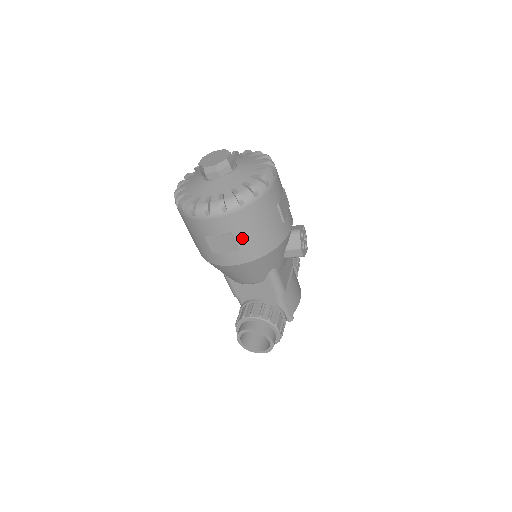
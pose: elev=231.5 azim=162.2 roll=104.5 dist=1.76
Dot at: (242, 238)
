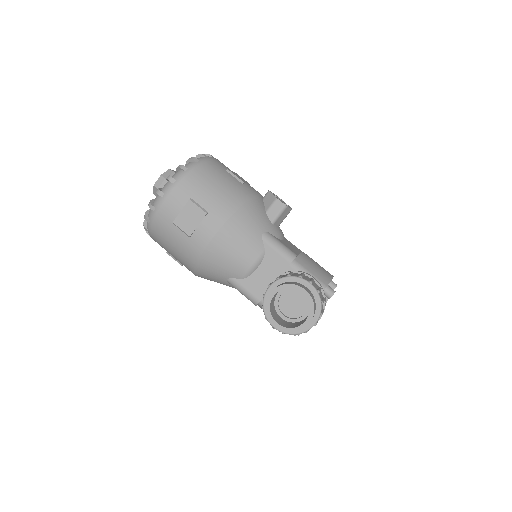
Dot at: (204, 199)
